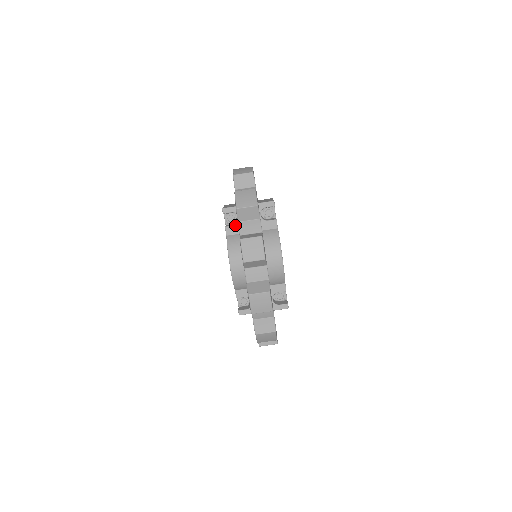
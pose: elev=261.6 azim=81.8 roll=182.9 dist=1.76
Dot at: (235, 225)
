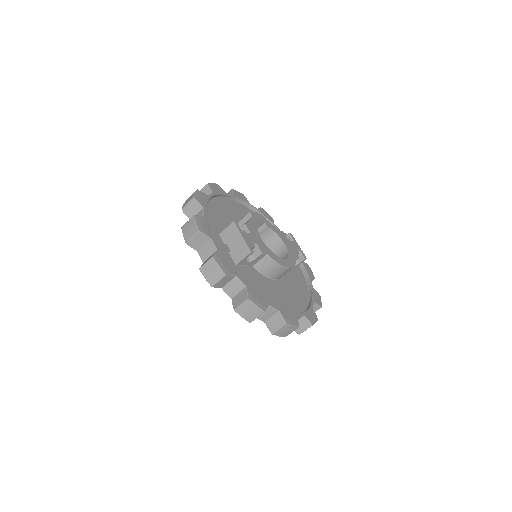
Dot at: occluded
